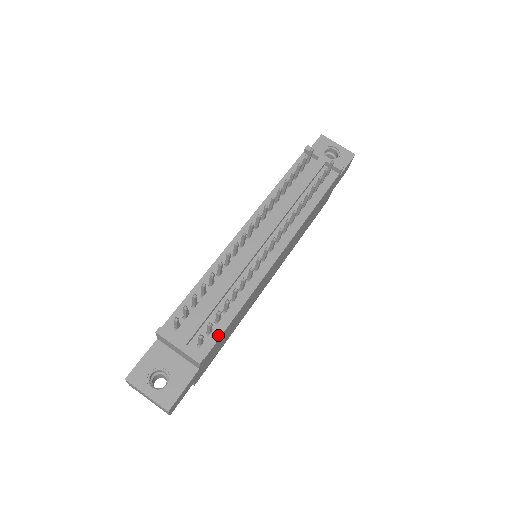
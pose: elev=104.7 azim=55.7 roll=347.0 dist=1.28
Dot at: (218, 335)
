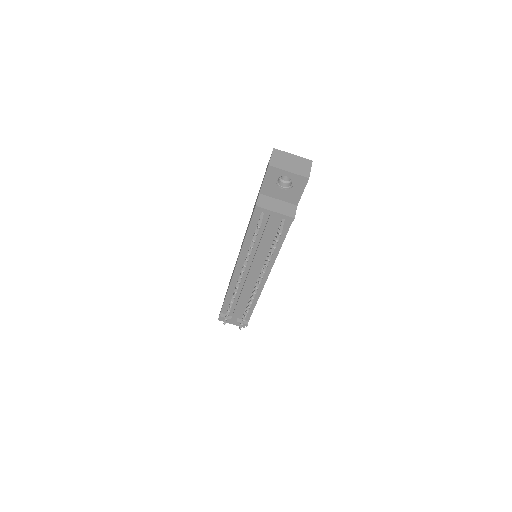
Dot at: (250, 313)
